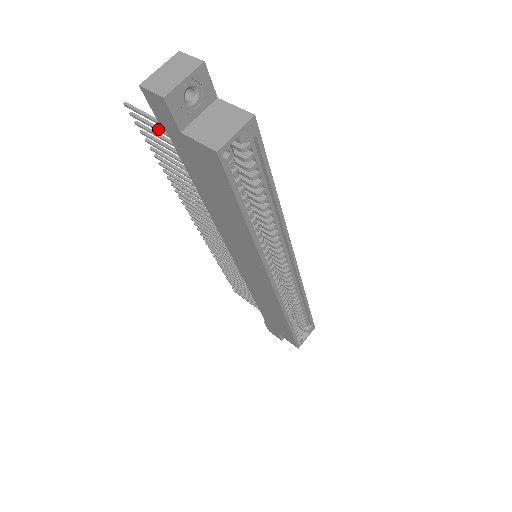
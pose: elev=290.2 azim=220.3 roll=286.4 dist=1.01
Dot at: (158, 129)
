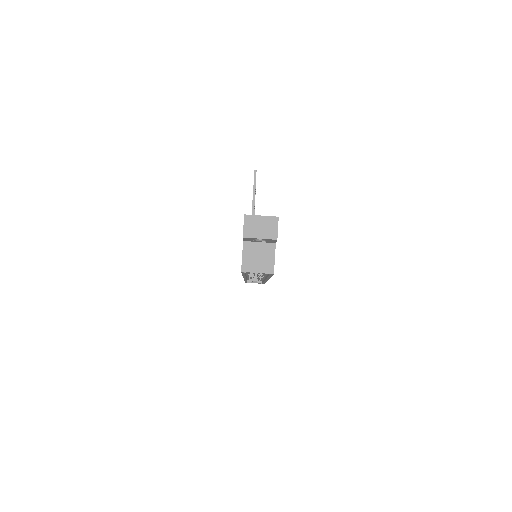
Dot at: occluded
